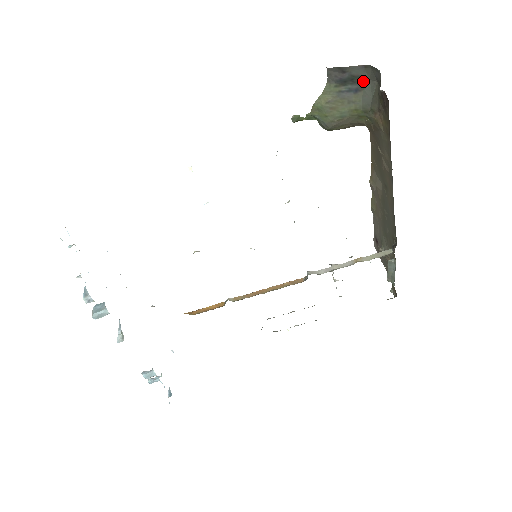
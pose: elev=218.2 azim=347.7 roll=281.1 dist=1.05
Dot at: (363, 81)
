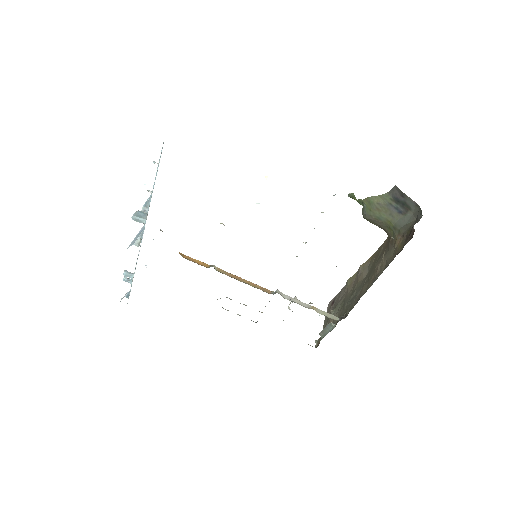
Dot at: (409, 211)
